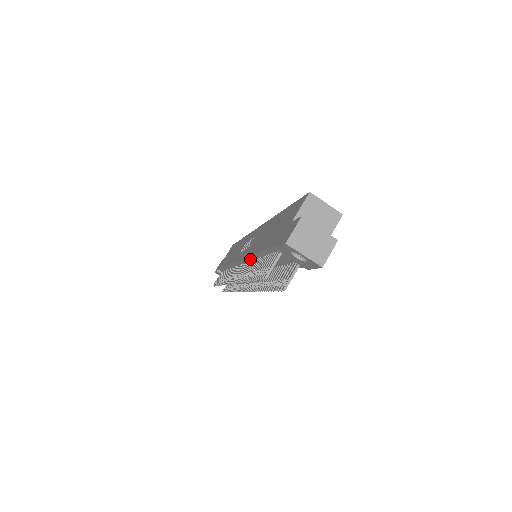
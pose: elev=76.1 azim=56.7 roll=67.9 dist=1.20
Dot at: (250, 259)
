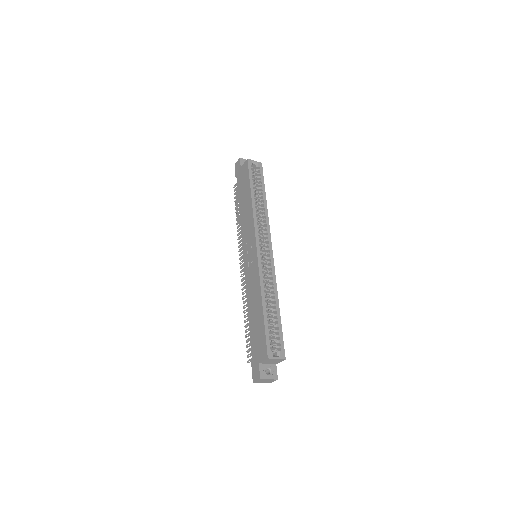
Dot at: occluded
